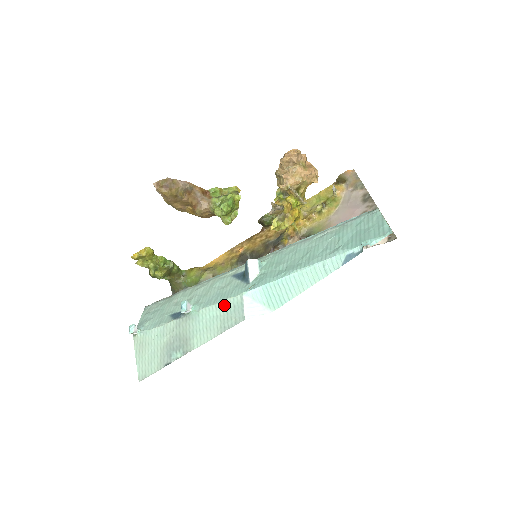
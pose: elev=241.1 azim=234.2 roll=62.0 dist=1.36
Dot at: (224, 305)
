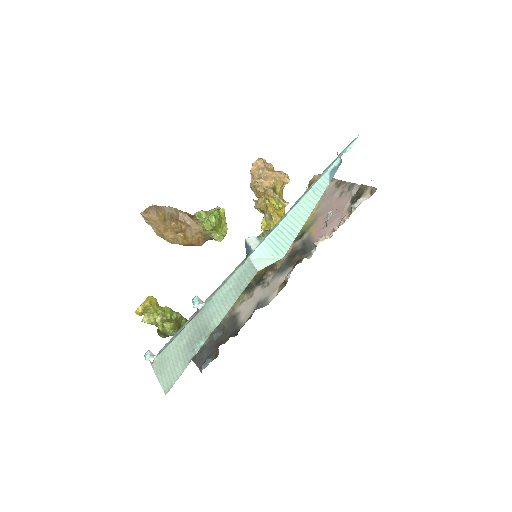
Dot at: (234, 277)
